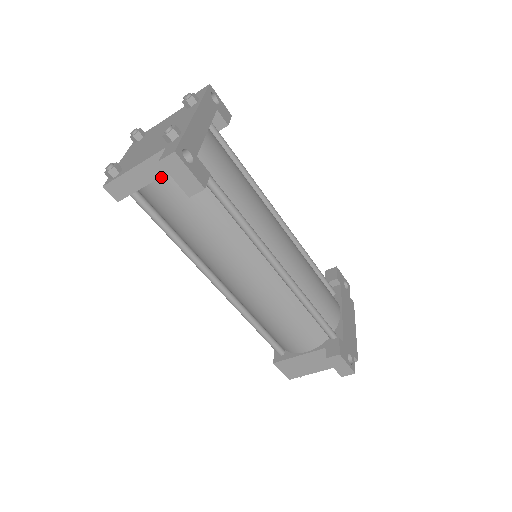
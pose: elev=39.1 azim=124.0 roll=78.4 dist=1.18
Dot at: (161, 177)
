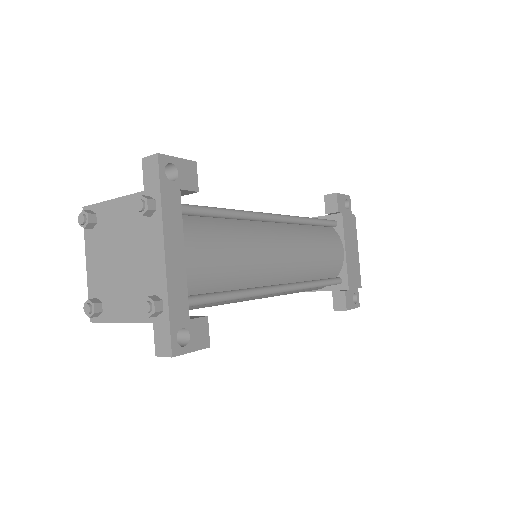
Dot at: occluded
